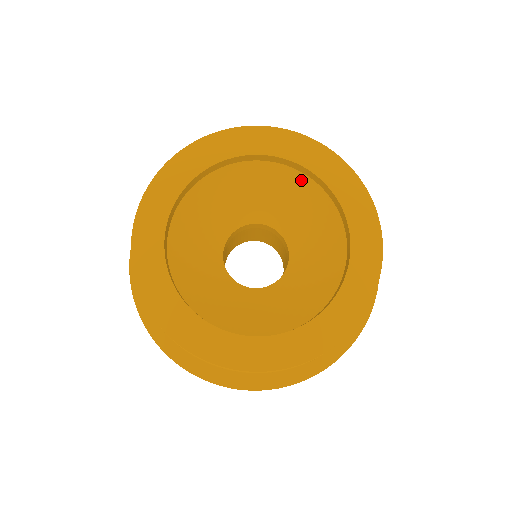
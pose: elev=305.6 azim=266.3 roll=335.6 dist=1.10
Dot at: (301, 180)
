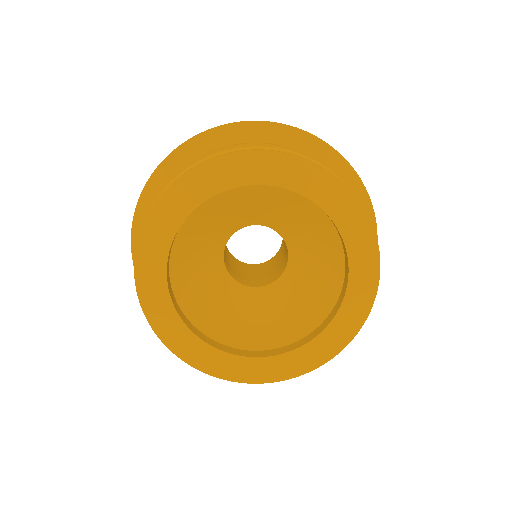
Dot at: (301, 200)
